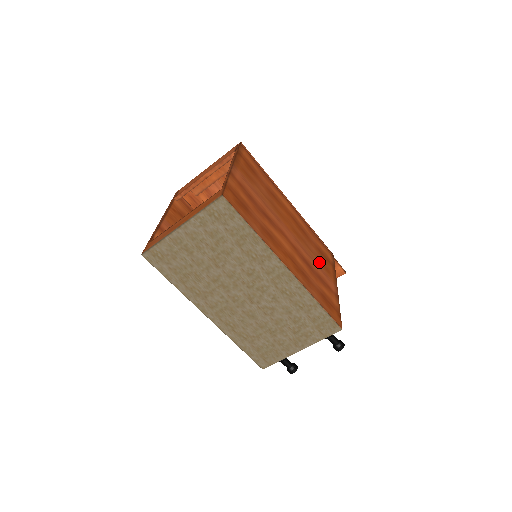
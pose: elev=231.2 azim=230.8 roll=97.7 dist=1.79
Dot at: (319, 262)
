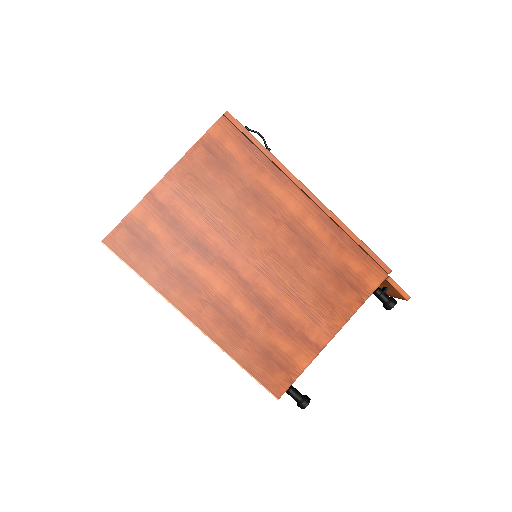
Dot at: (312, 296)
